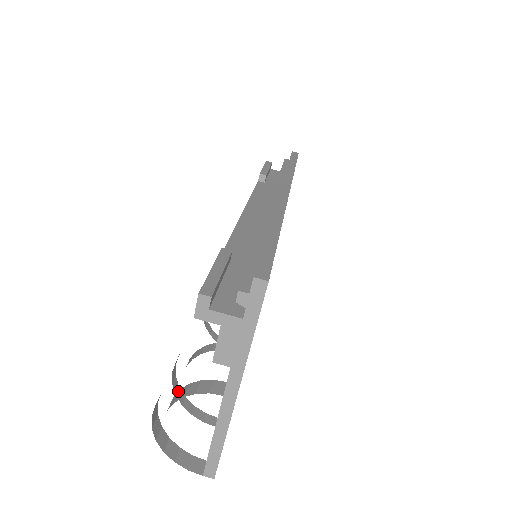
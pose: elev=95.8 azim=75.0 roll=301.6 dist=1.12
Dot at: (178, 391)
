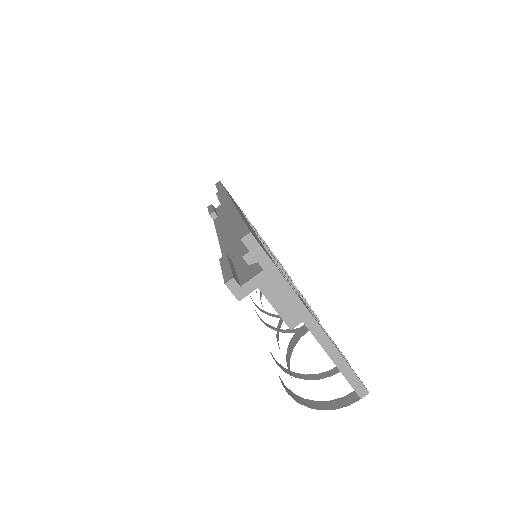
Dot at: occluded
